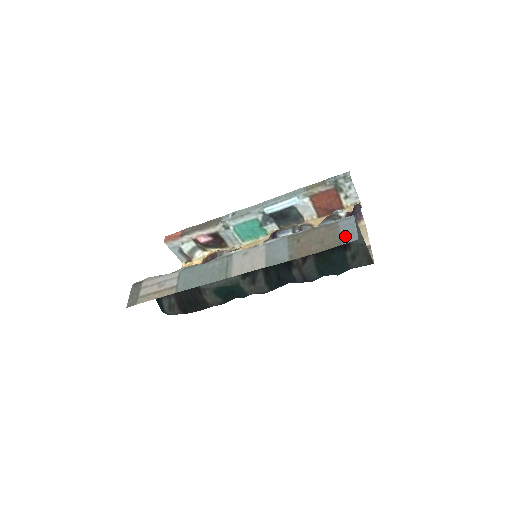
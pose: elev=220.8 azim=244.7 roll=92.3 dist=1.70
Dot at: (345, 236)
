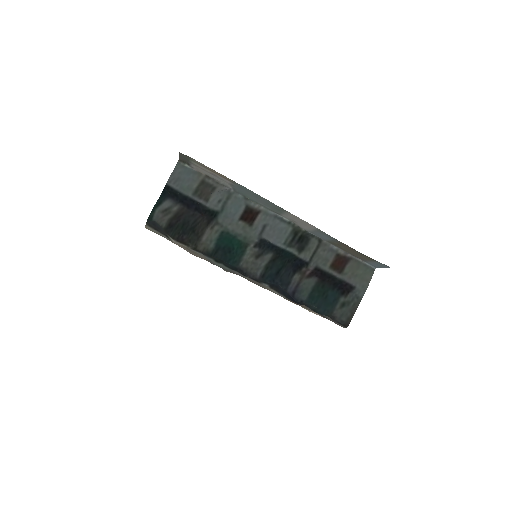
Dot at: (378, 263)
